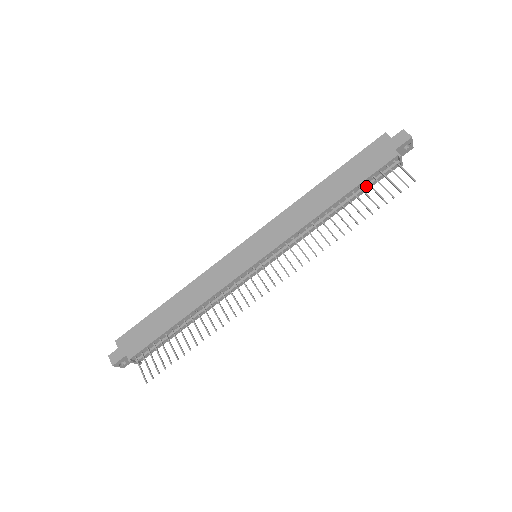
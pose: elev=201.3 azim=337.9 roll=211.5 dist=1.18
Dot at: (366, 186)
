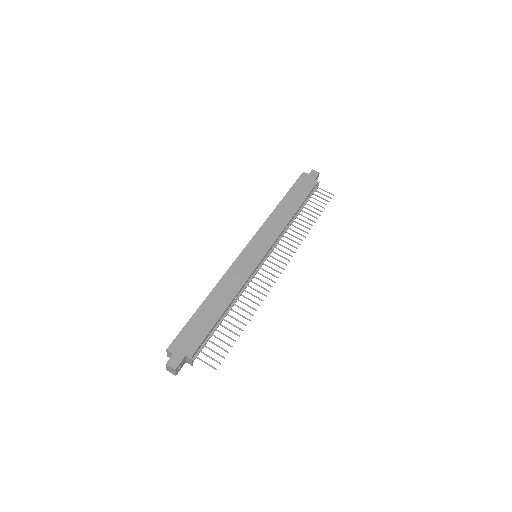
Dot at: (306, 202)
